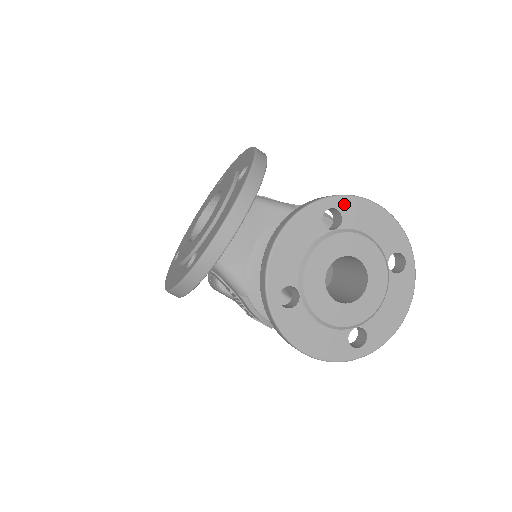
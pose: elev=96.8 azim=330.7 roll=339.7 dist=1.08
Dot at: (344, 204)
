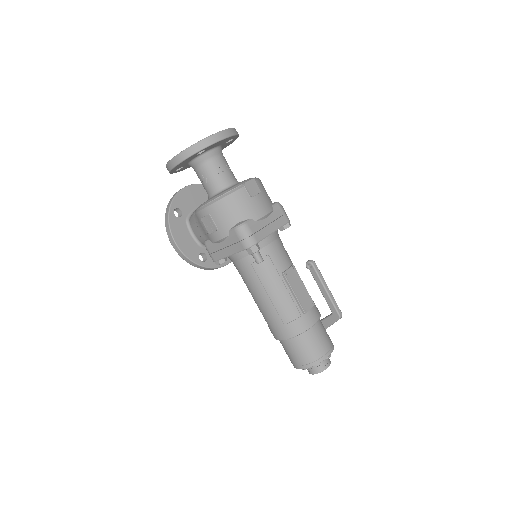
Dot at: occluded
